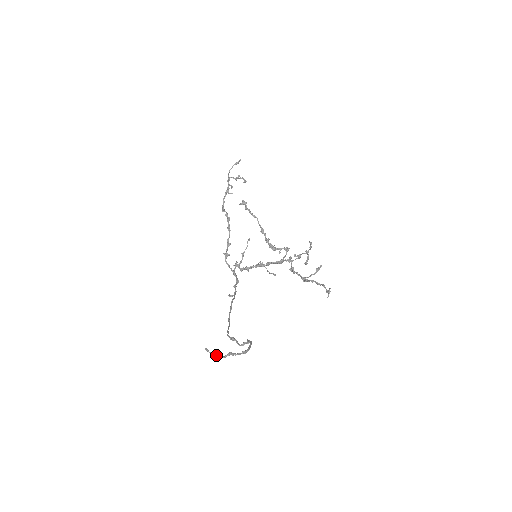
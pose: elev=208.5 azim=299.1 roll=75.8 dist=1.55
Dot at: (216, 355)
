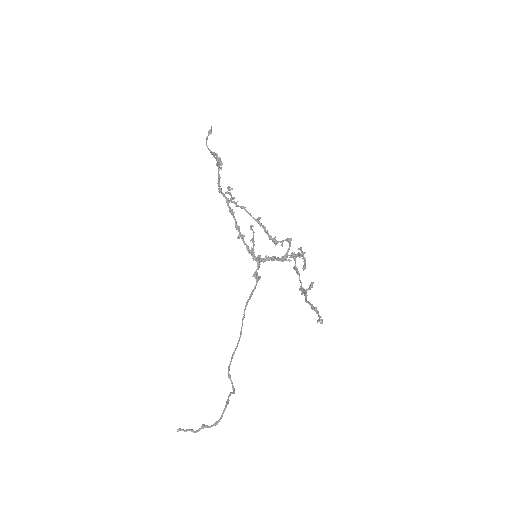
Dot at: occluded
